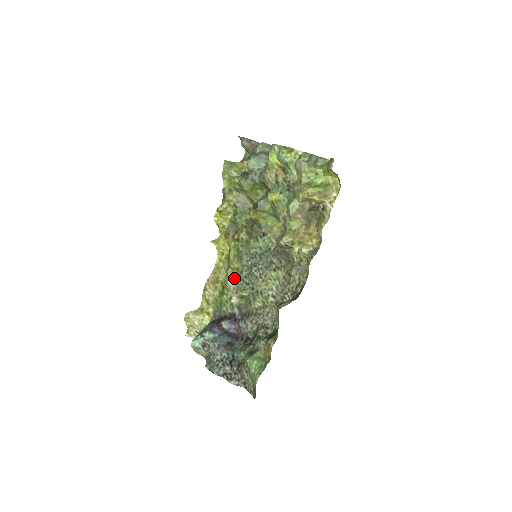
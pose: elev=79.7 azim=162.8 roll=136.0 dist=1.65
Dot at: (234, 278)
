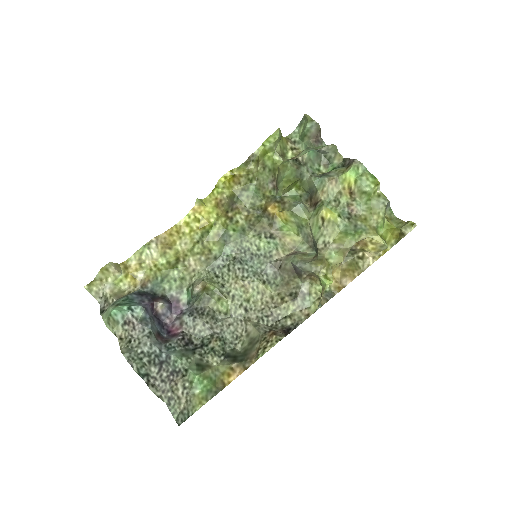
Dot at: (201, 258)
